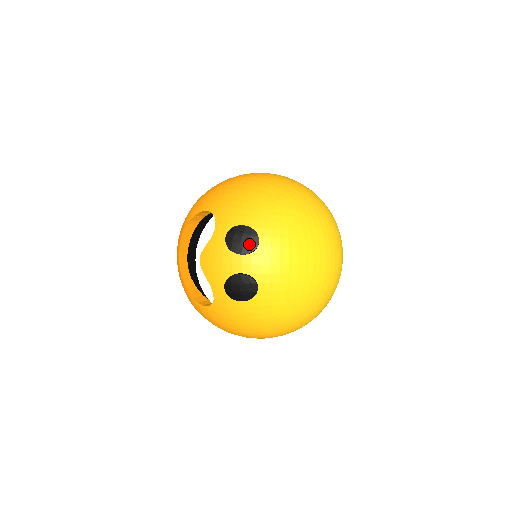
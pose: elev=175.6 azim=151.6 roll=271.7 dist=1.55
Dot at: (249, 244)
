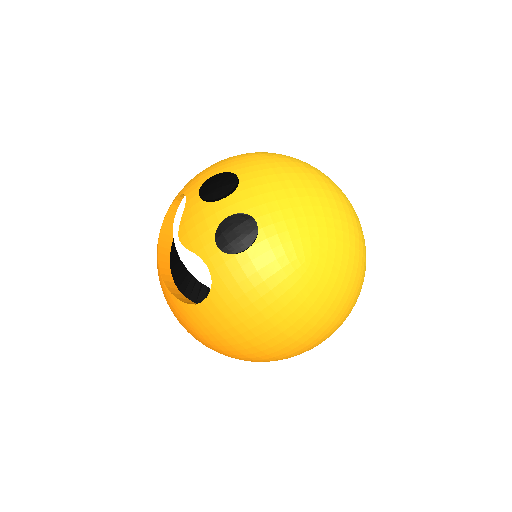
Dot at: (227, 184)
